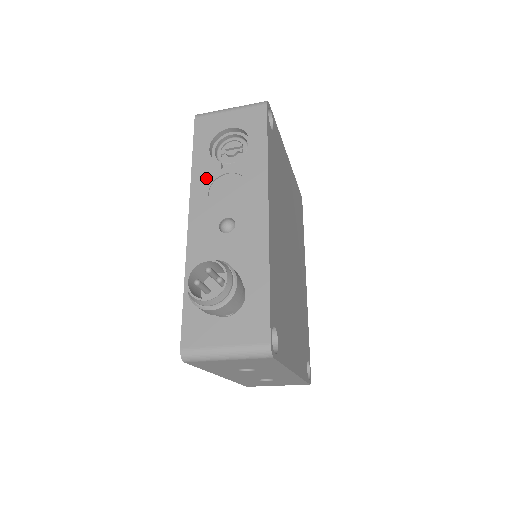
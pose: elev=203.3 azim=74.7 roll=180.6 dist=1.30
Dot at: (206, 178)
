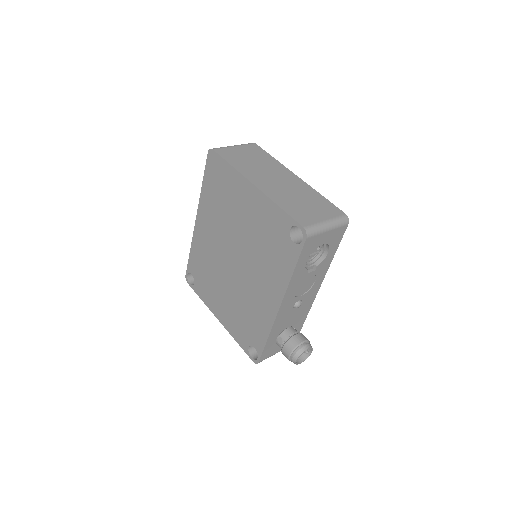
Dot at: (297, 282)
